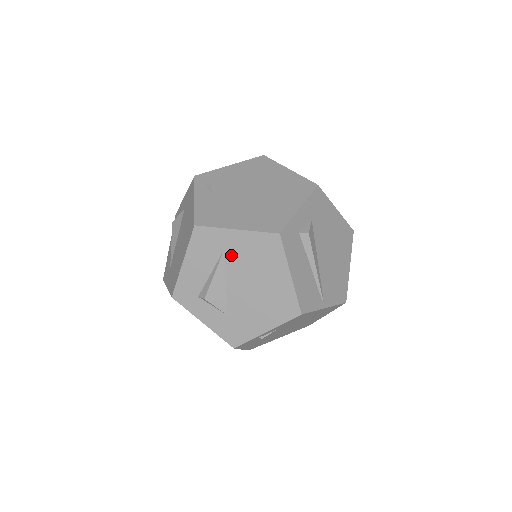
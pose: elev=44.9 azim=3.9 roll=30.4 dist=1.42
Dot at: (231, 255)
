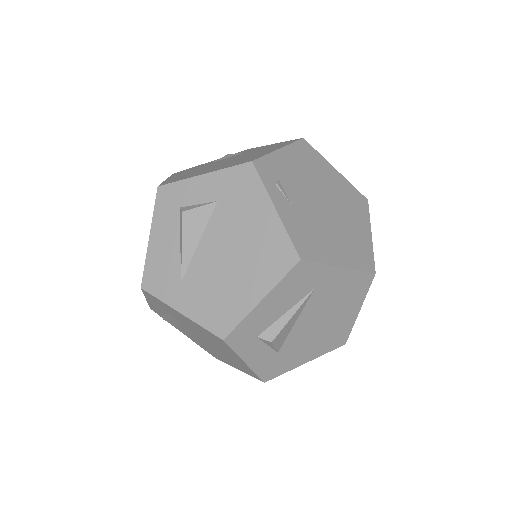
Dot at: (319, 293)
